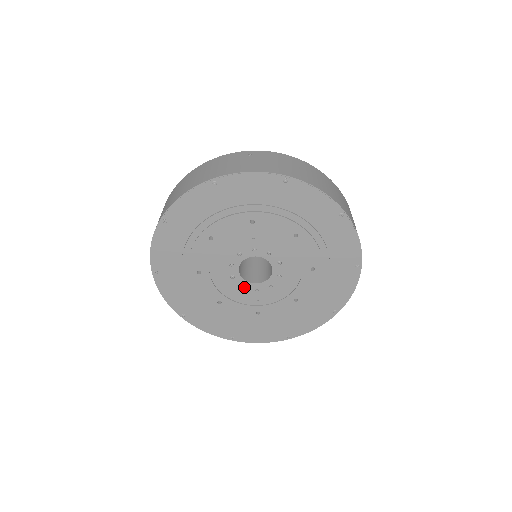
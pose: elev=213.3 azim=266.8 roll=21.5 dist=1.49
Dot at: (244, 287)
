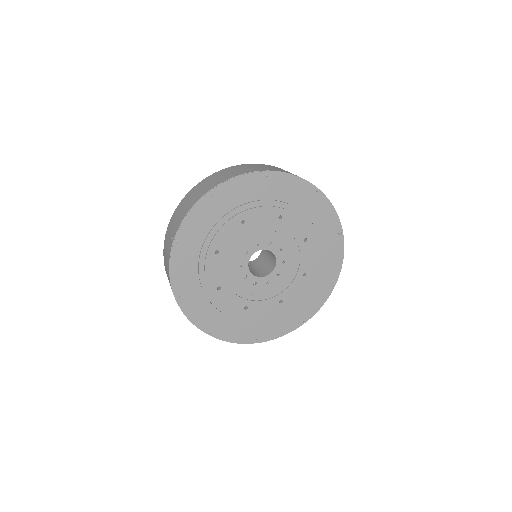
Dot at: (246, 278)
